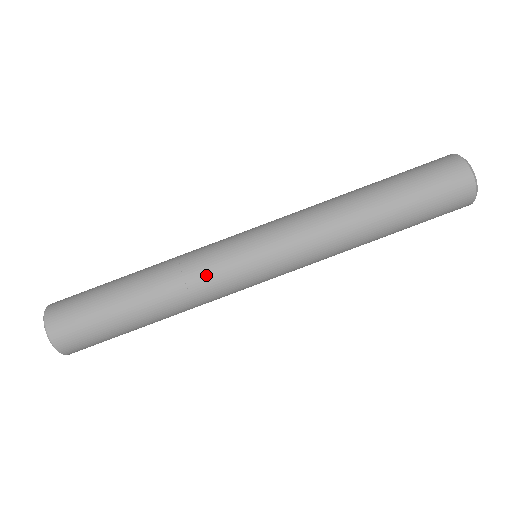
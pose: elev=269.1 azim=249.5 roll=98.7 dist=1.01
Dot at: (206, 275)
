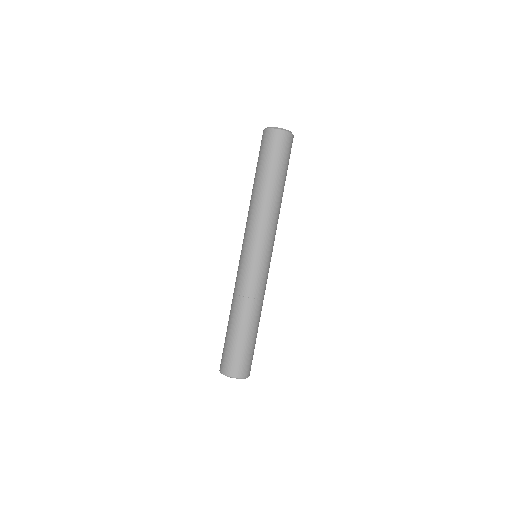
Dot at: (260, 287)
